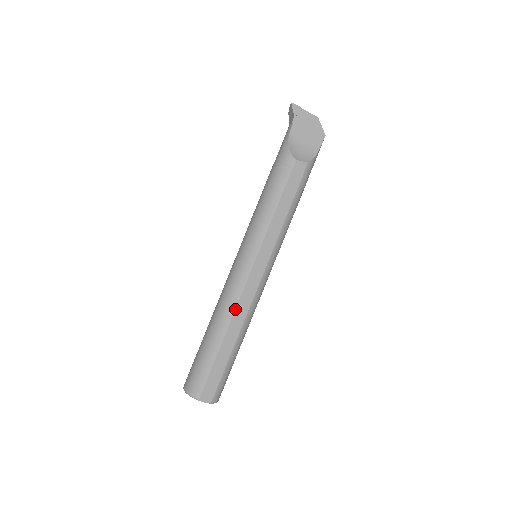
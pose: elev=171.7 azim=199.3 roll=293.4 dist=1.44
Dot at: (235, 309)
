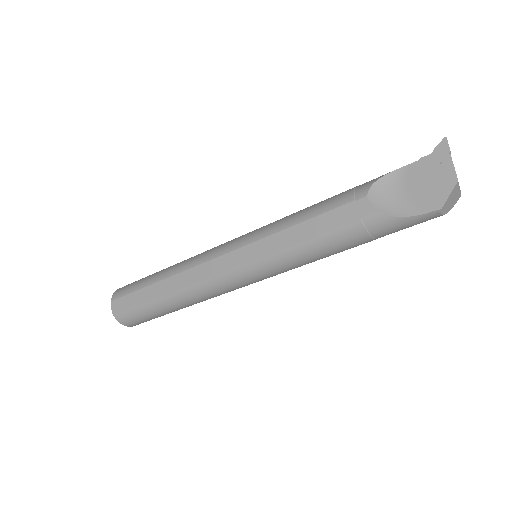
Dot at: (187, 269)
